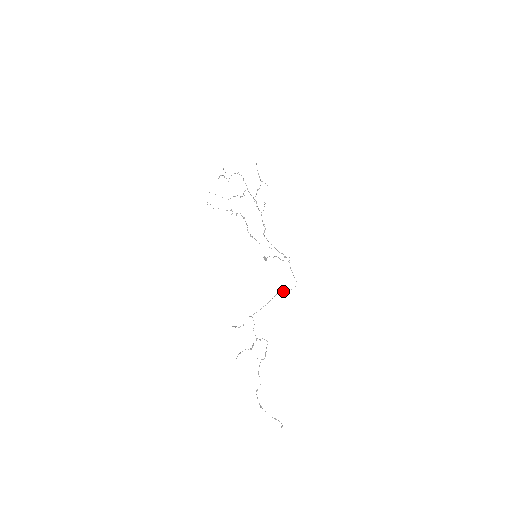
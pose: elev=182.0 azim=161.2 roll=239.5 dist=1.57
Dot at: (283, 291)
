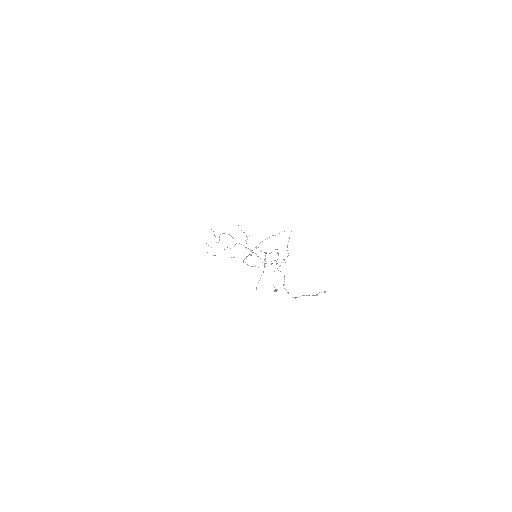
Dot at: occluded
